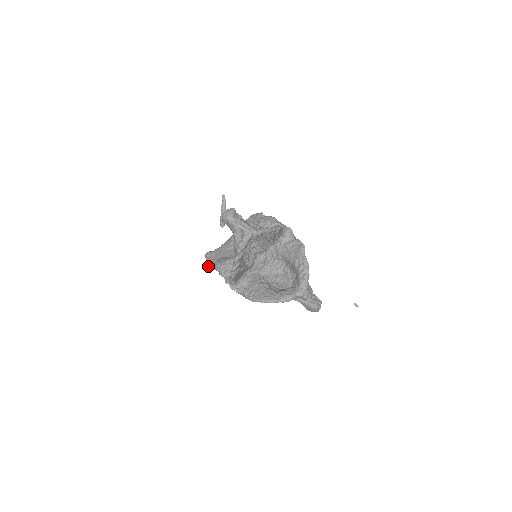
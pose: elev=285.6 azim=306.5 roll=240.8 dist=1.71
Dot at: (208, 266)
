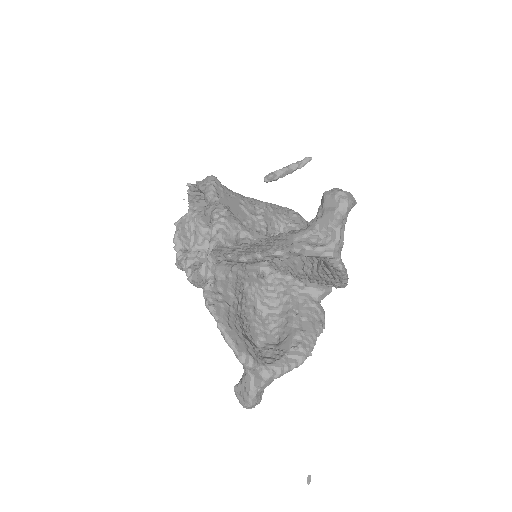
Dot at: (191, 186)
